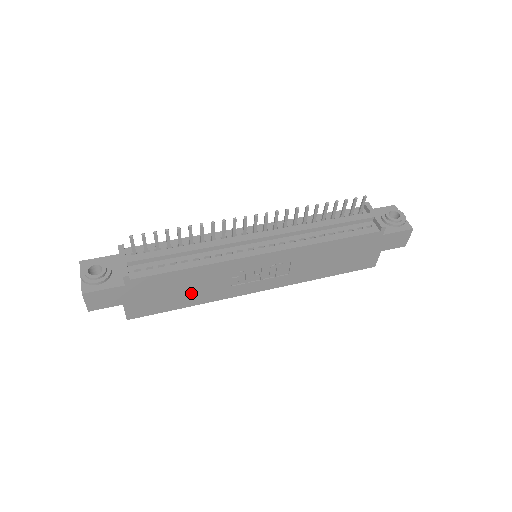
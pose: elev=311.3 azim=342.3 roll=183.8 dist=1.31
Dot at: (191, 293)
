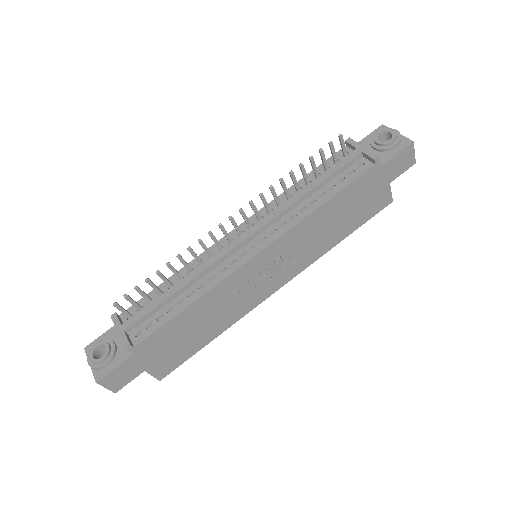
Dot at: (207, 327)
